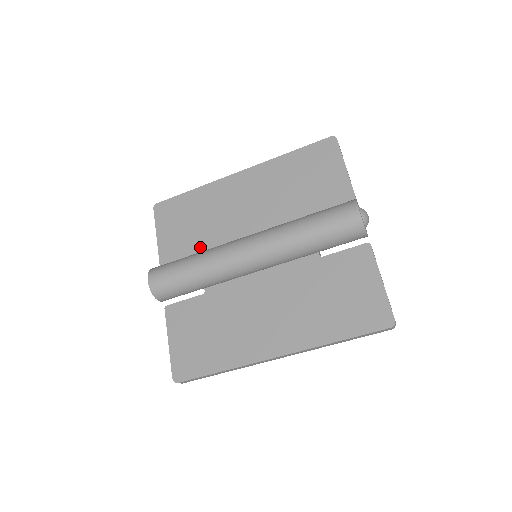
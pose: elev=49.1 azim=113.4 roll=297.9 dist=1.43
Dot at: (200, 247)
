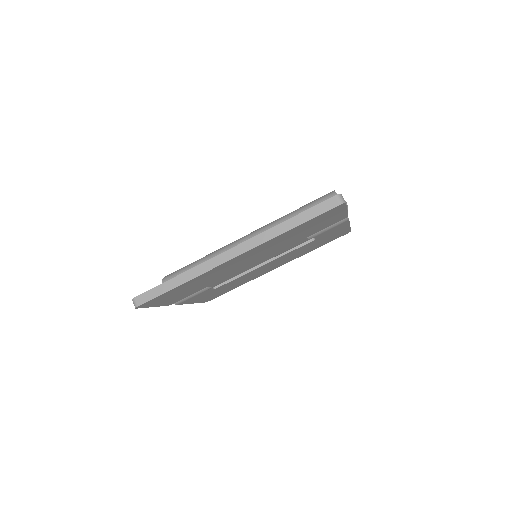
Dot at: occluded
